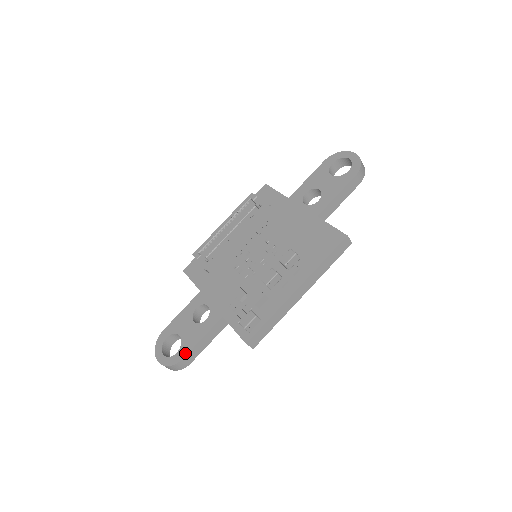
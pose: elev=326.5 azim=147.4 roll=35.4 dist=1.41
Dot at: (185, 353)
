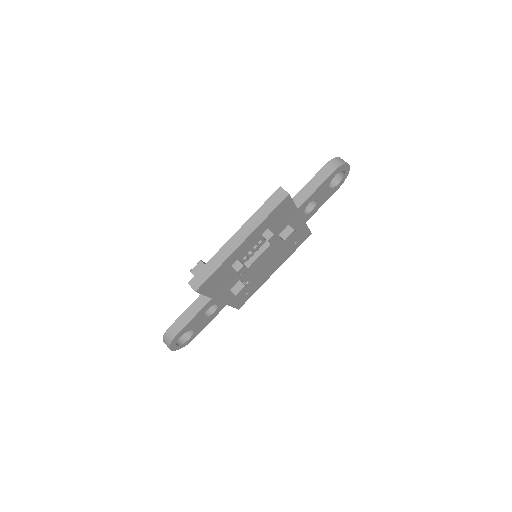
Dot at: (174, 323)
